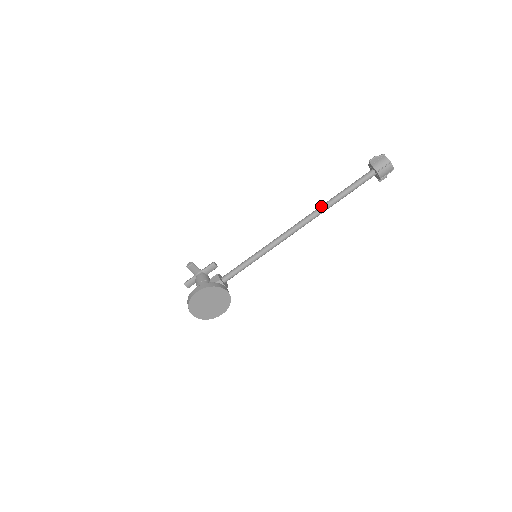
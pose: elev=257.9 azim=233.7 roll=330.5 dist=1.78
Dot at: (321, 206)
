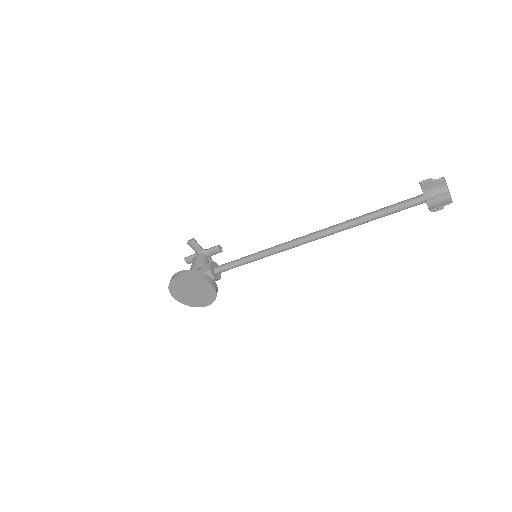
Dot at: (344, 222)
